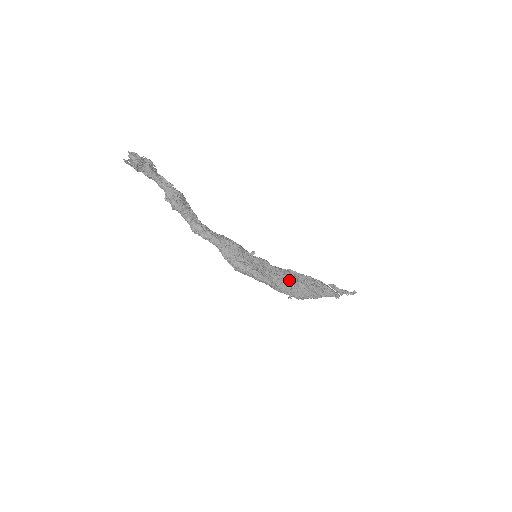
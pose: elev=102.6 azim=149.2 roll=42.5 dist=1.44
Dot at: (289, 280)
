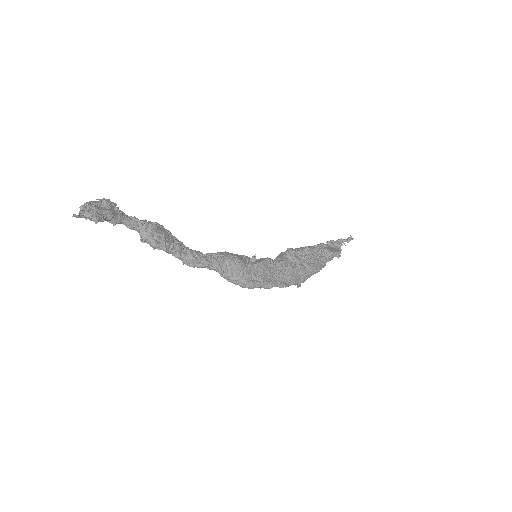
Dot at: (296, 270)
